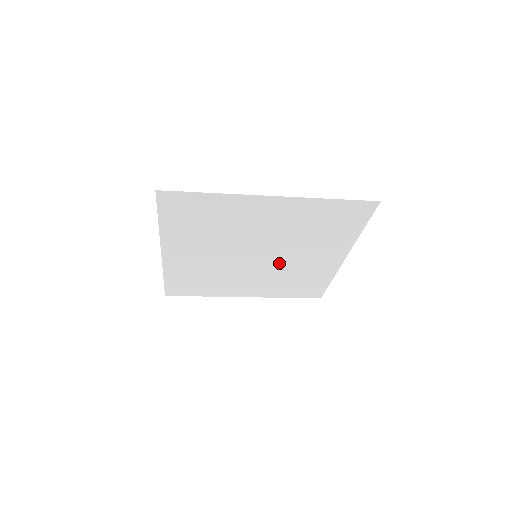
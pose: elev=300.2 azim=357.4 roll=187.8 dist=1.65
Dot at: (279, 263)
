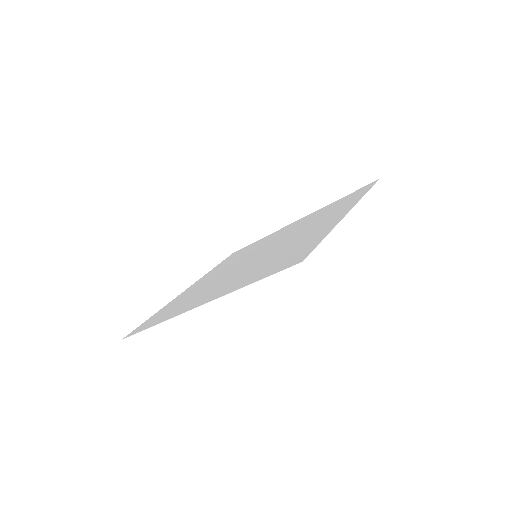
Dot at: (258, 250)
